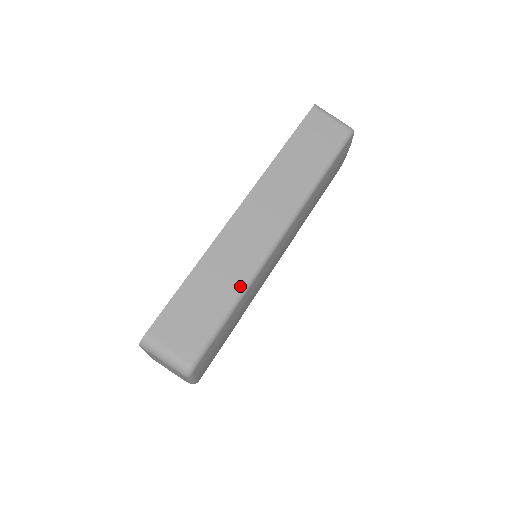
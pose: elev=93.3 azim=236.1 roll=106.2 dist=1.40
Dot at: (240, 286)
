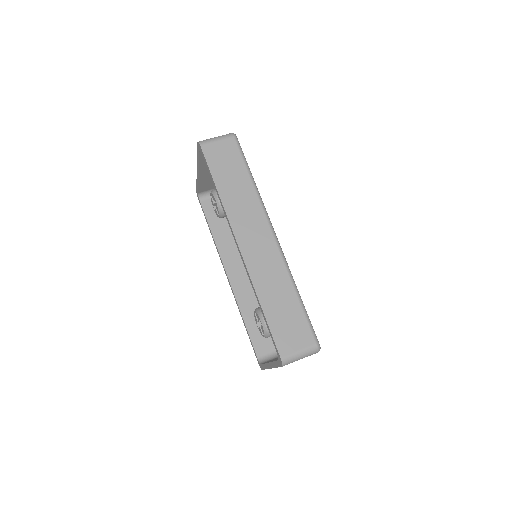
Dot at: (289, 282)
